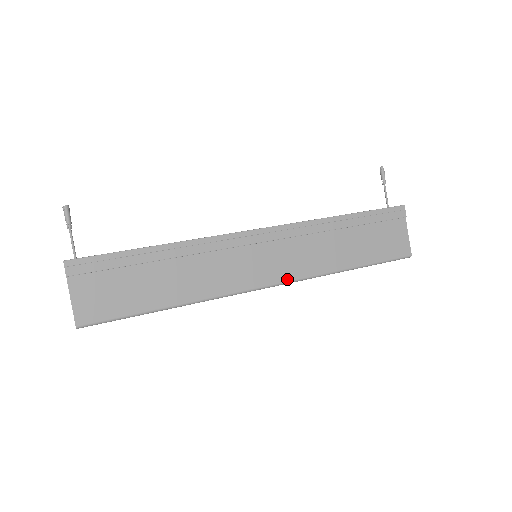
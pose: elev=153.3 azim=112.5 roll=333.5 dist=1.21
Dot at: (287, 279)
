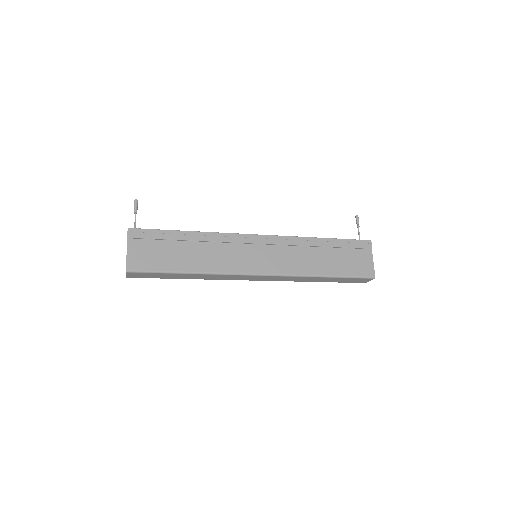
Dot at: (276, 272)
